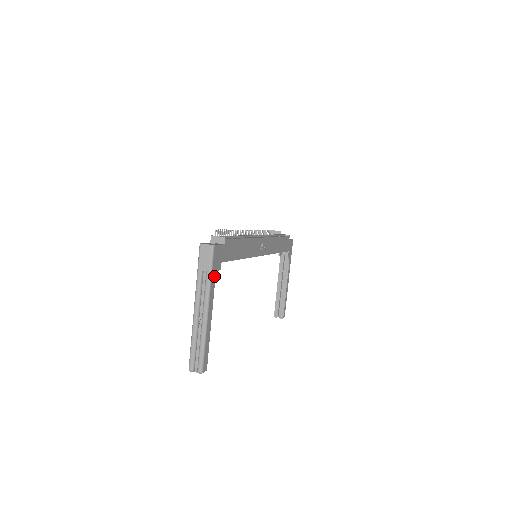
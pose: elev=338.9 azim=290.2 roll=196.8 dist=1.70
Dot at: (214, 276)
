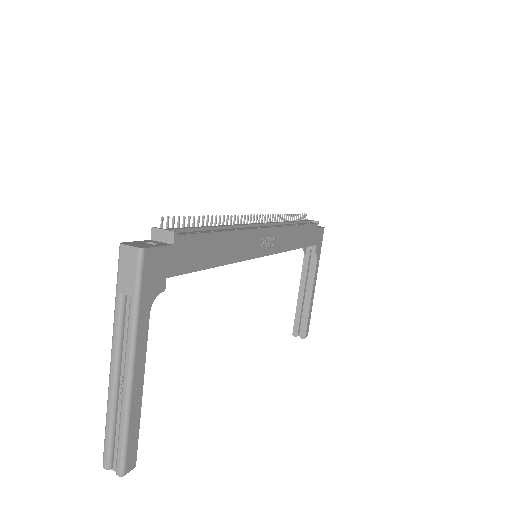
Dot at: (147, 305)
